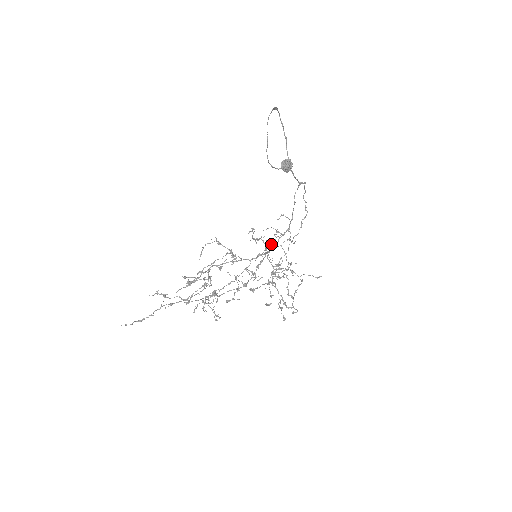
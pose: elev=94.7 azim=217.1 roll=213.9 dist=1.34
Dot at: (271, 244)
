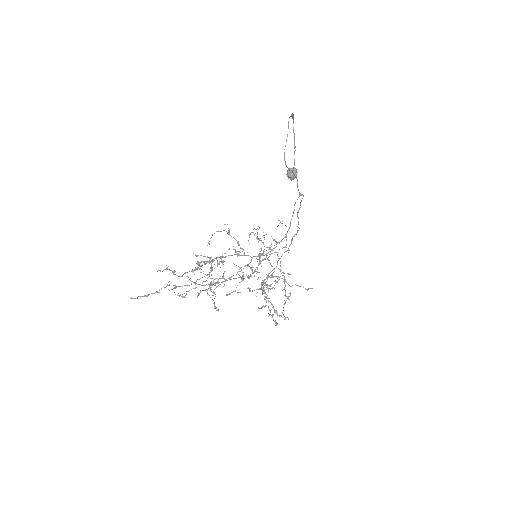
Dot at: occluded
